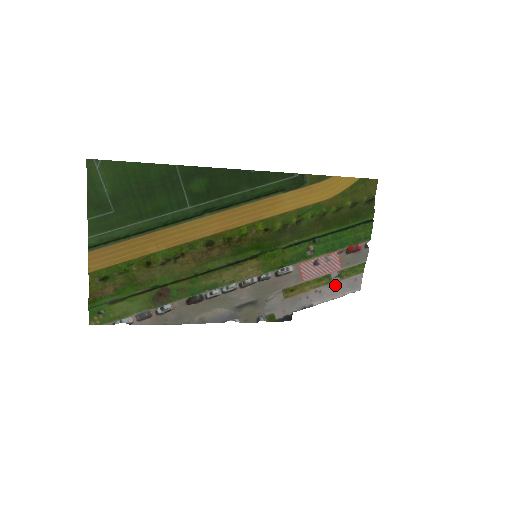
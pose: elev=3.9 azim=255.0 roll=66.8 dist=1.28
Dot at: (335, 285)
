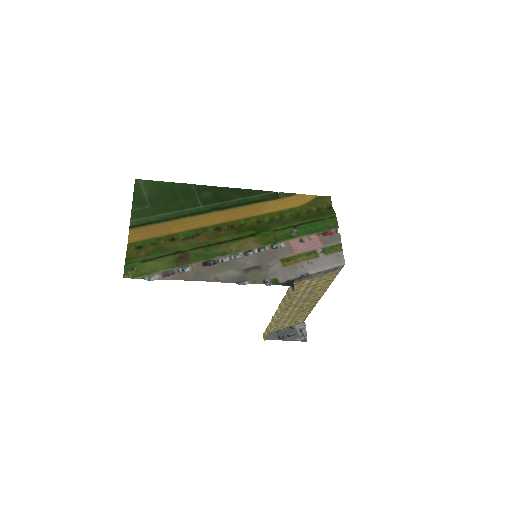
Dot at: (322, 259)
